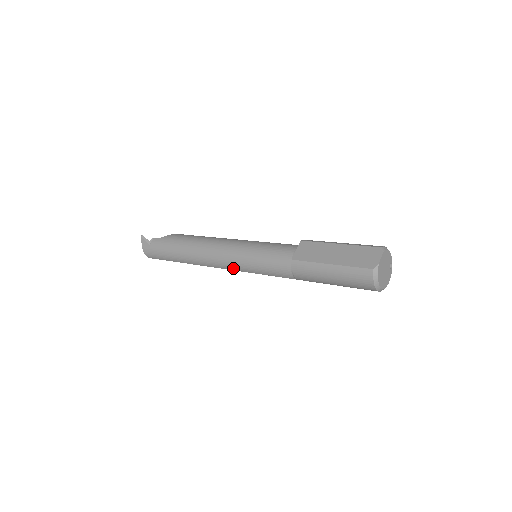
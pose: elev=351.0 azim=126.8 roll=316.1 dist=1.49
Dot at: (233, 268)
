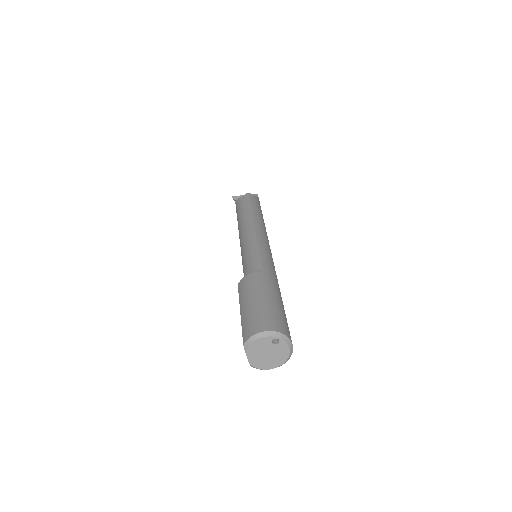
Dot at: occluded
